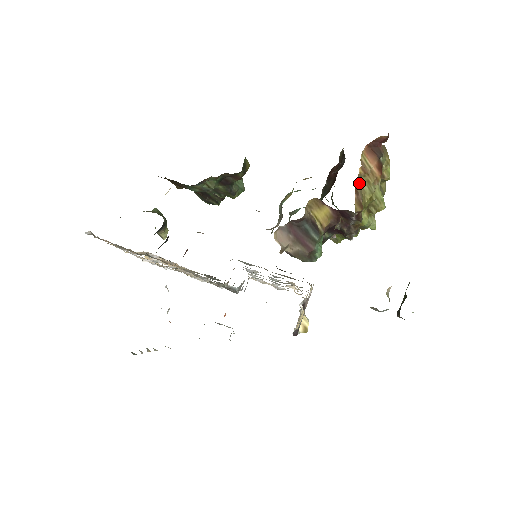
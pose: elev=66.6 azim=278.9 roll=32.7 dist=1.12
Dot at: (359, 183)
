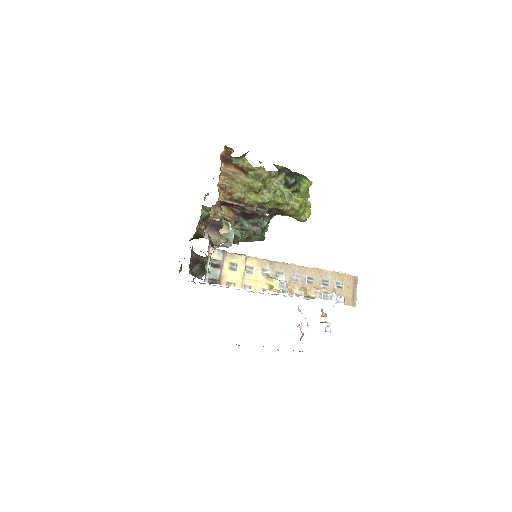
Dot at: (228, 183)
